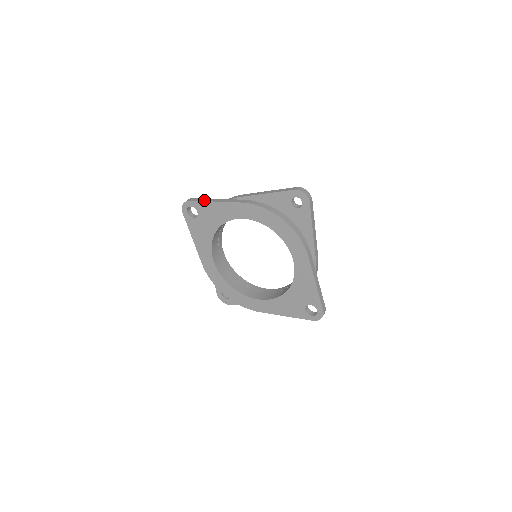
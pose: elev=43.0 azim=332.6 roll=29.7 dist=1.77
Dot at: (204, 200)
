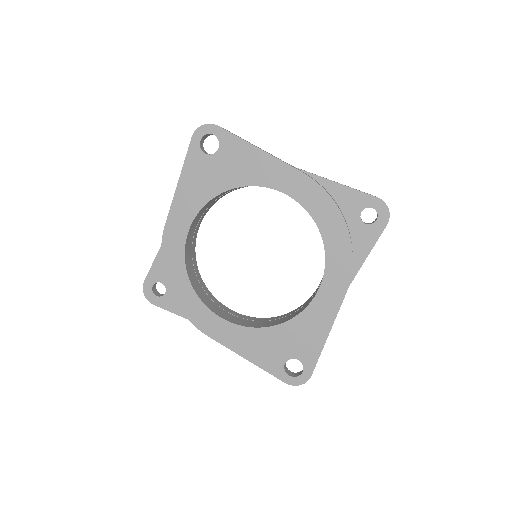
Dot at: occluded
